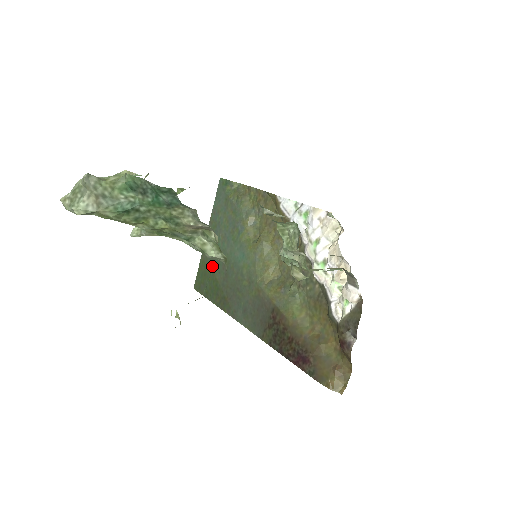
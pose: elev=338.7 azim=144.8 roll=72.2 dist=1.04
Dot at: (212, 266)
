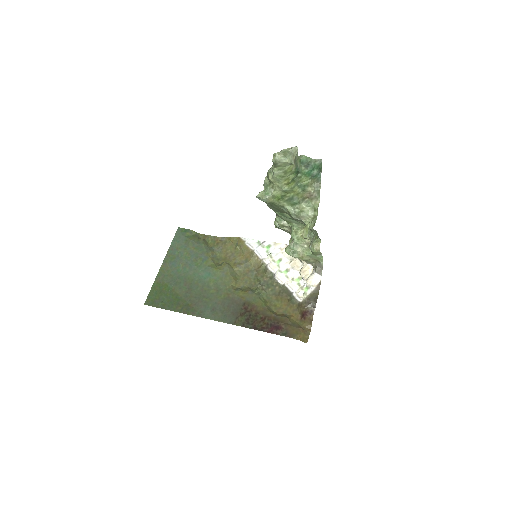
Dot at: (171, 285)
